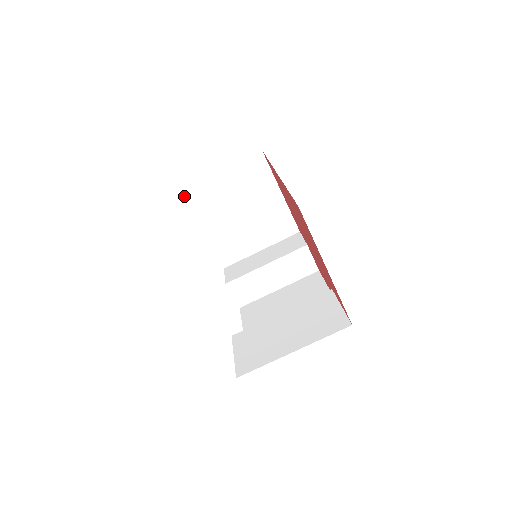
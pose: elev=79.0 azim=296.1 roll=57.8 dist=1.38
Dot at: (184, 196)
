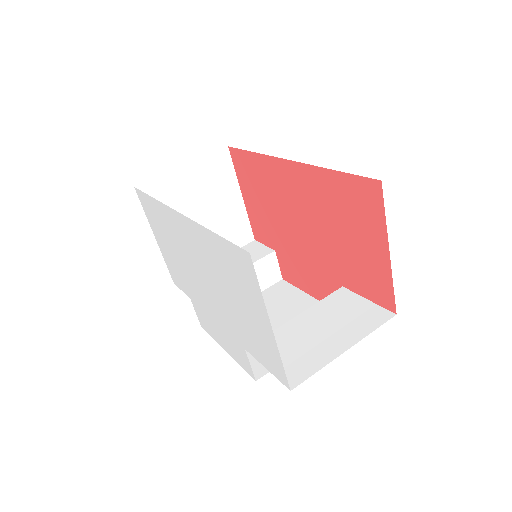
Dot at: occluded
